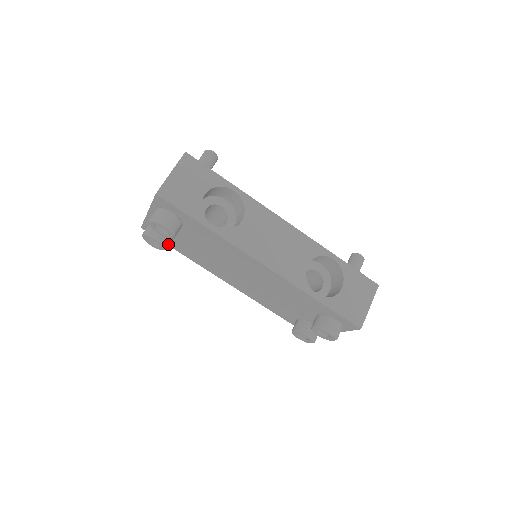
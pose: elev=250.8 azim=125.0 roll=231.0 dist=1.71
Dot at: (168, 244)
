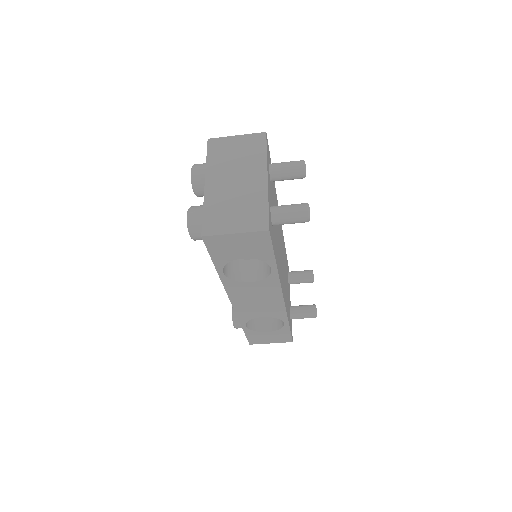
Dot at: occluded
